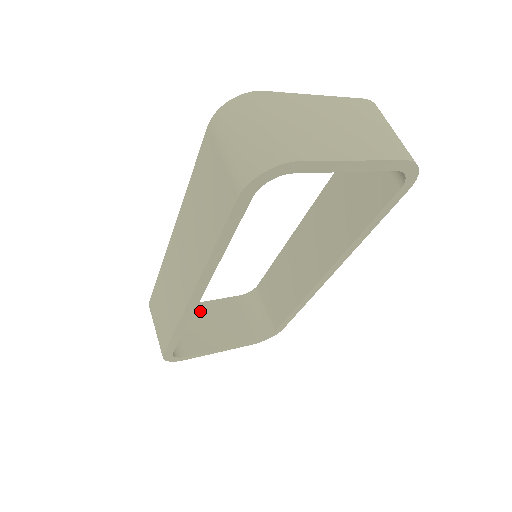
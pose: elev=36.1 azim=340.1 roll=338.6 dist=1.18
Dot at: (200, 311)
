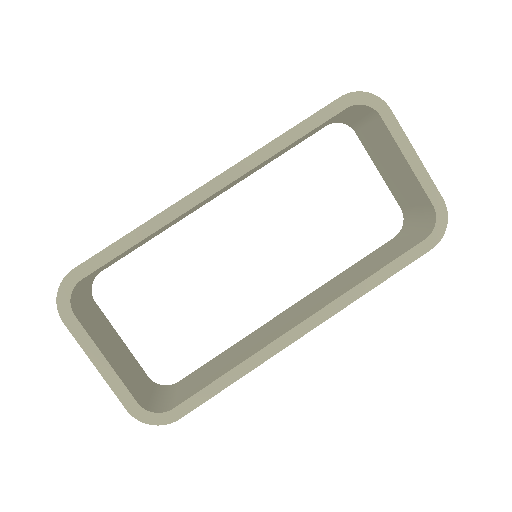
Dot at: (112, 332)
